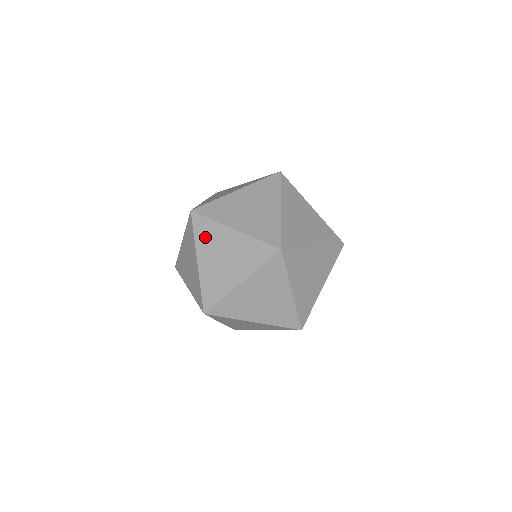
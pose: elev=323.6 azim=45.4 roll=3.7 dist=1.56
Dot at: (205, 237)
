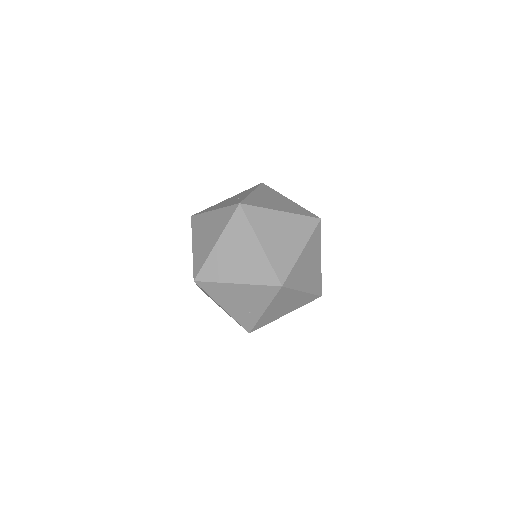
Dot at: (235, 231)
